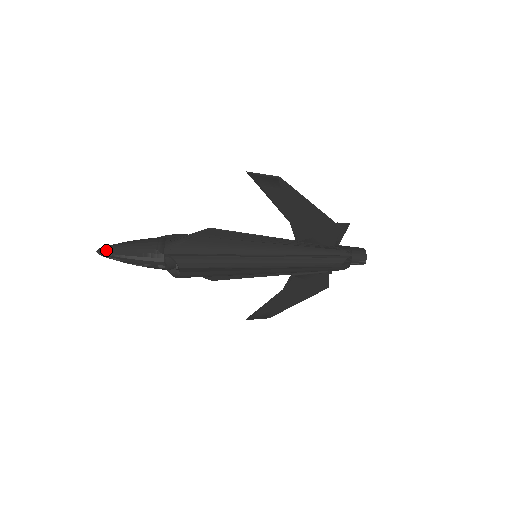
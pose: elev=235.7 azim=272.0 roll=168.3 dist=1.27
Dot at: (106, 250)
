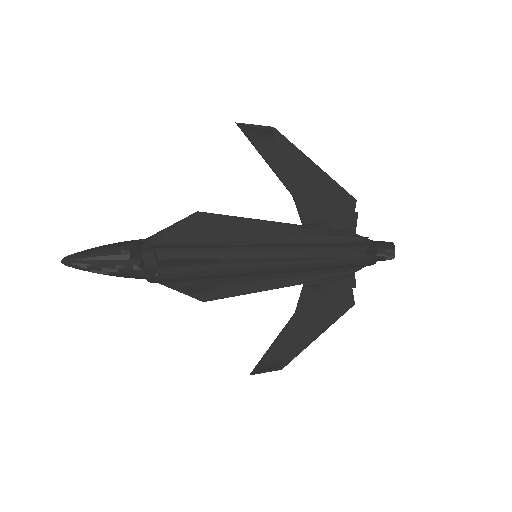
Dot at: (72, 255)
